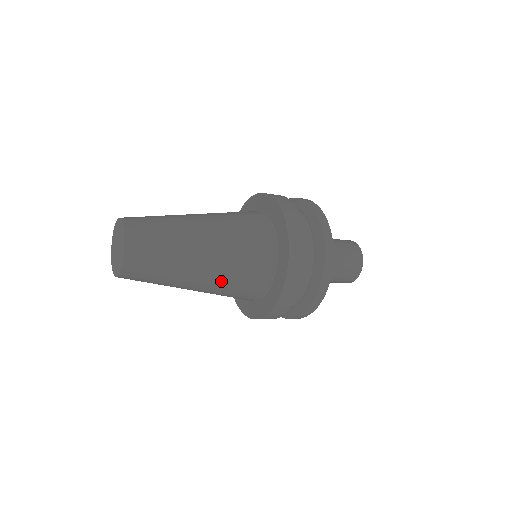
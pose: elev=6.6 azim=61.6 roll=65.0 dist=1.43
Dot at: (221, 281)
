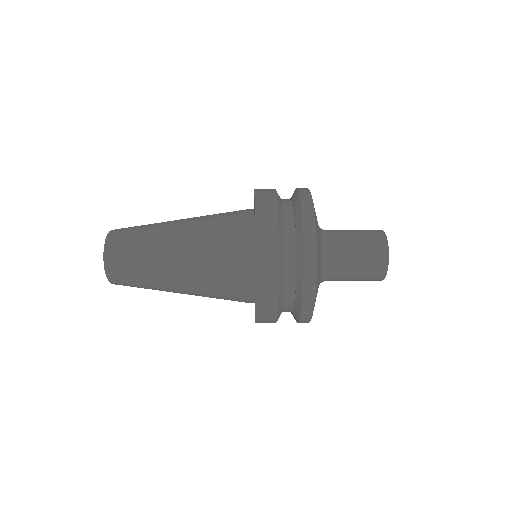
Dot at: (200, 279)
